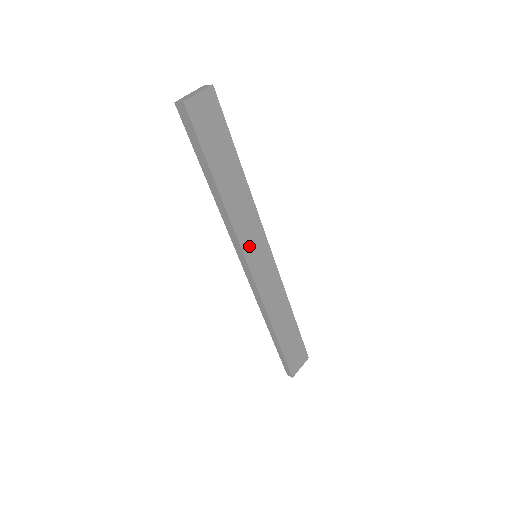
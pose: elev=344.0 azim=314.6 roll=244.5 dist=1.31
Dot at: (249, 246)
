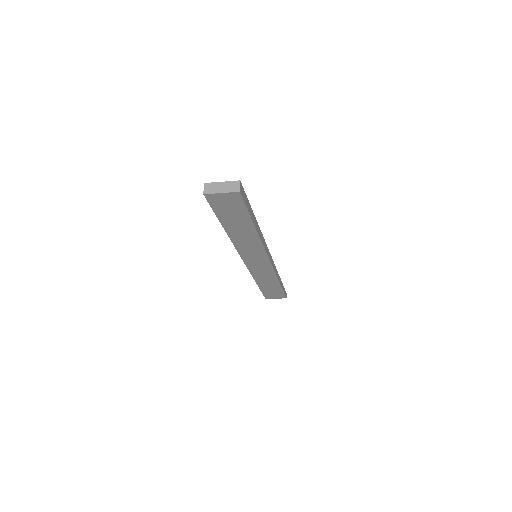
Dot at: (247, 254)
